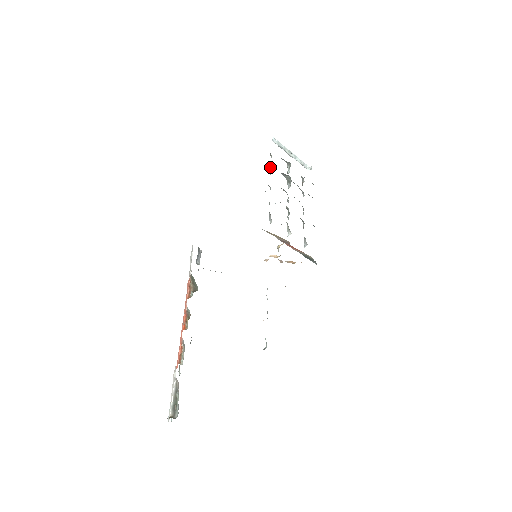
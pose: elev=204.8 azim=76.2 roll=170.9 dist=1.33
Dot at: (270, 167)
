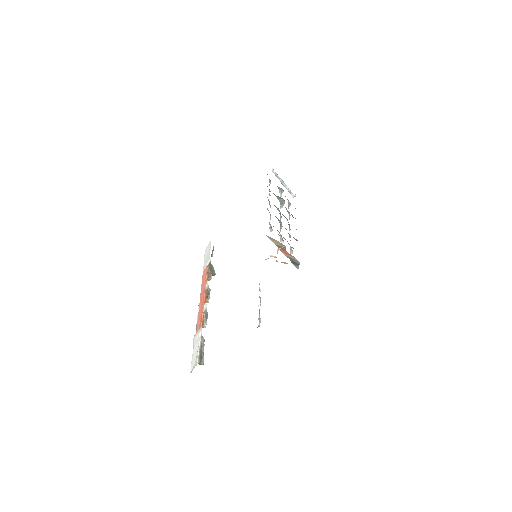
Dot at: occluded
